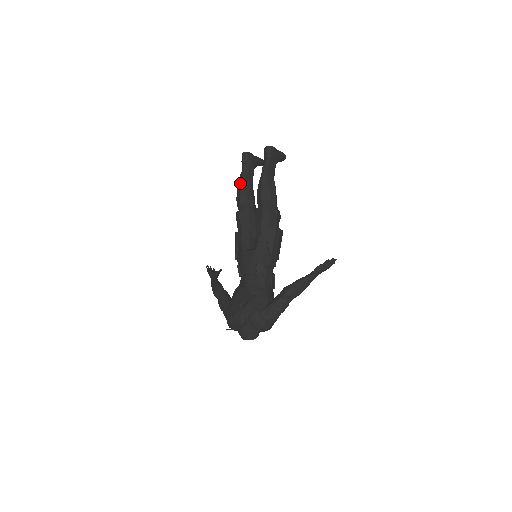
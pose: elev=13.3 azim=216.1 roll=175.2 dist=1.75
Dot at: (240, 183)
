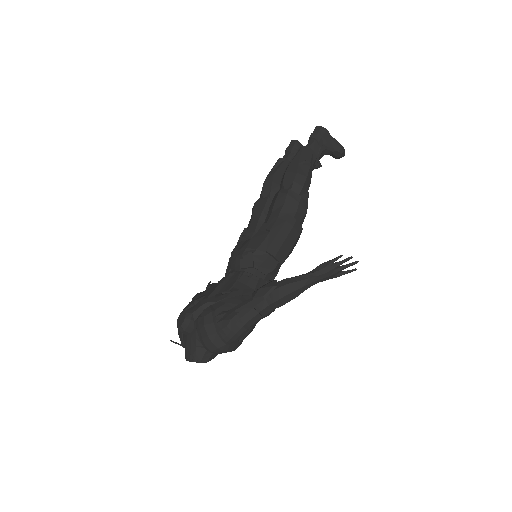
Dot at: (271, 169)
